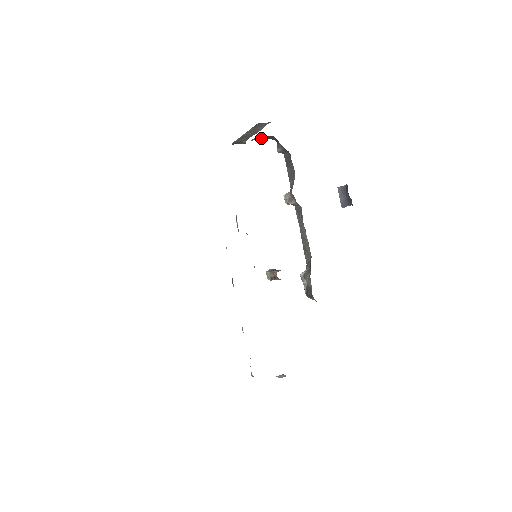
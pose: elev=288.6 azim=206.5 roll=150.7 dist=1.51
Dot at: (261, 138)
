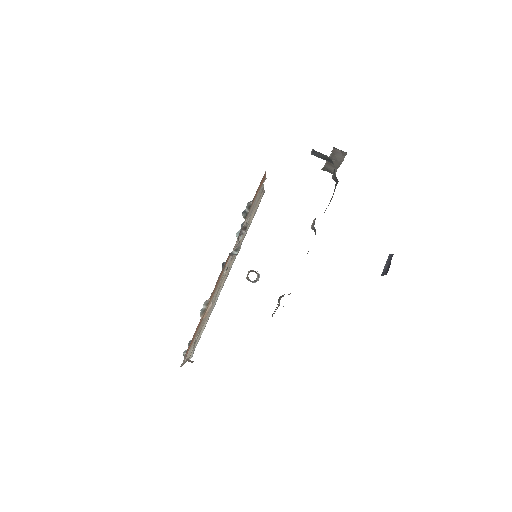
Dot at: (320, 155)
